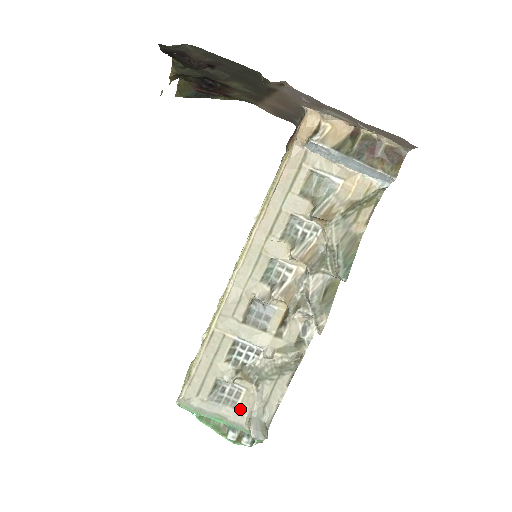
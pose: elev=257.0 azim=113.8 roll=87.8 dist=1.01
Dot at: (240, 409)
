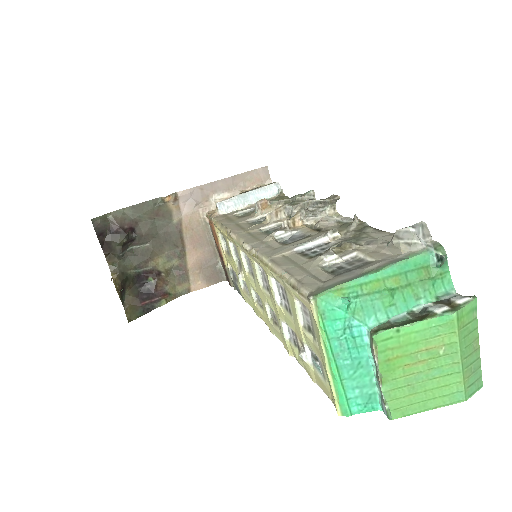
Dot at: (377, 258)
